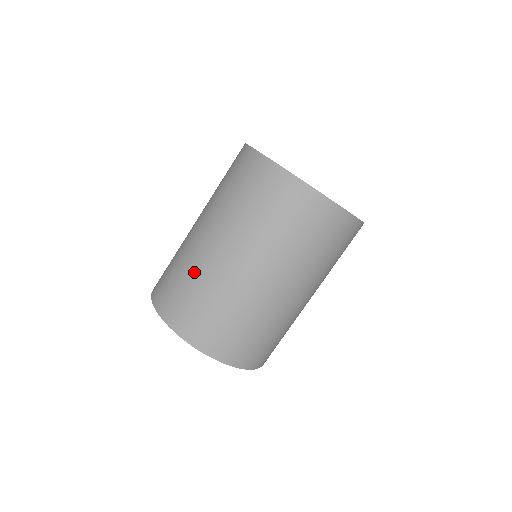
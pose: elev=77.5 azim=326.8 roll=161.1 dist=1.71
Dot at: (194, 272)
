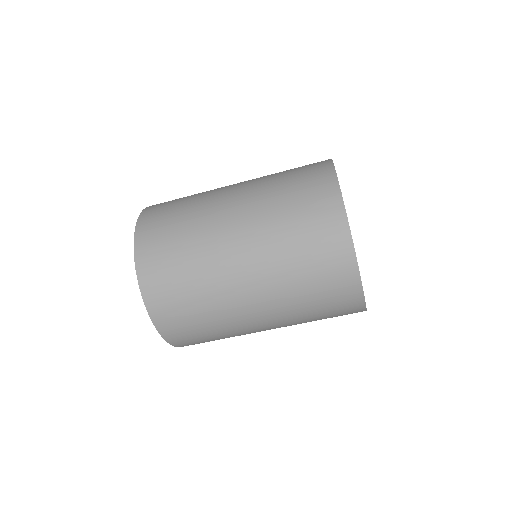
Dot at: (195, 220)
